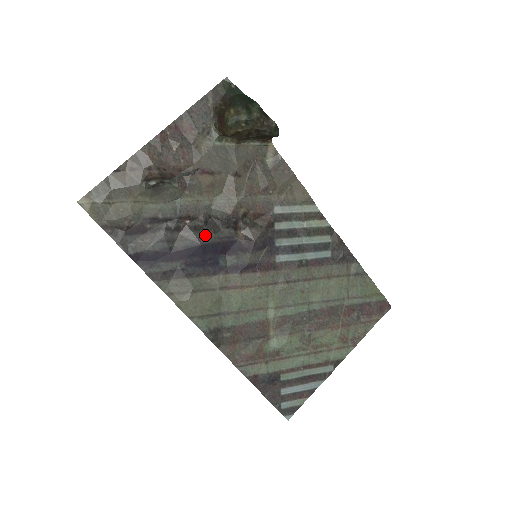
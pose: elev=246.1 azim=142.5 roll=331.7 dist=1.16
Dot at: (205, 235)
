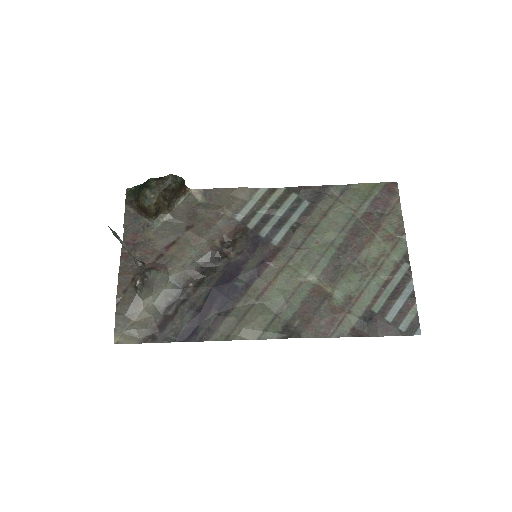
Dot at: (210, 280)
